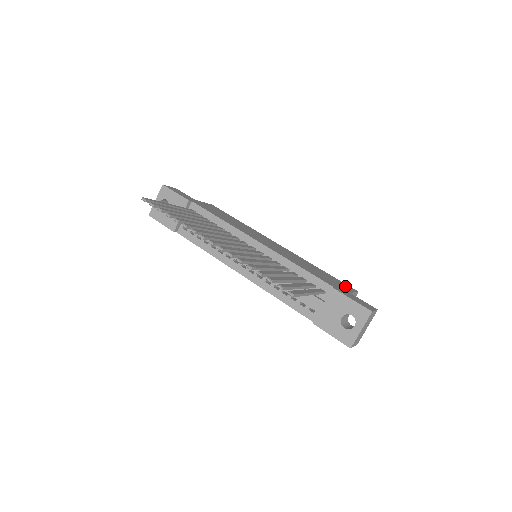
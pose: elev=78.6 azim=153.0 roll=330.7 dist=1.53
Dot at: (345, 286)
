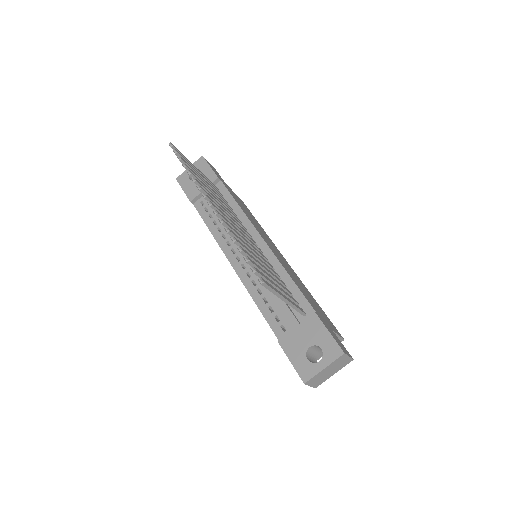
Dot at: (332, 325)
